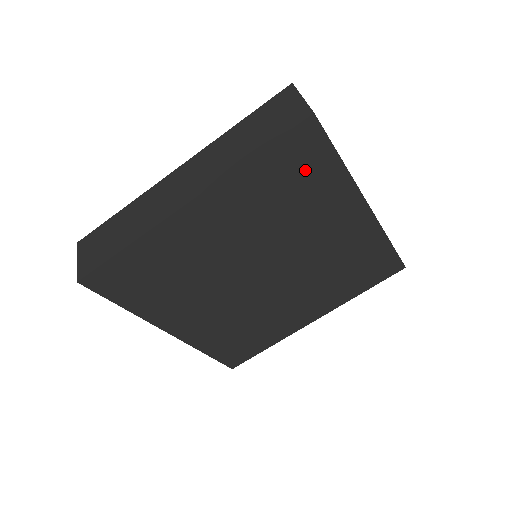
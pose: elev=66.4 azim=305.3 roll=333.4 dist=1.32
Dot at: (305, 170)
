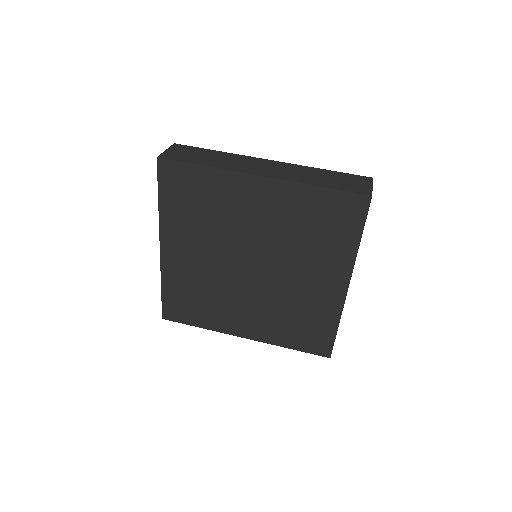
Dot at: (191, 187)
